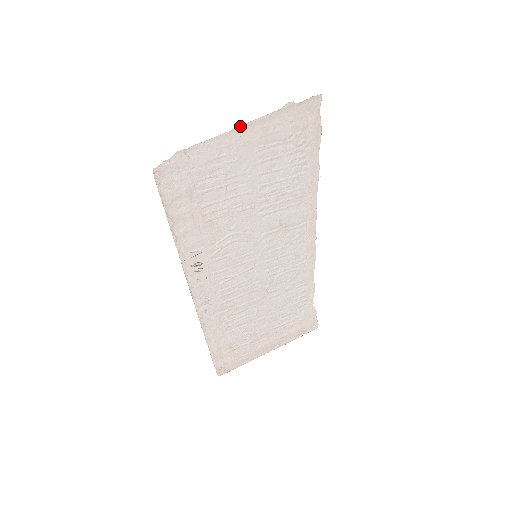
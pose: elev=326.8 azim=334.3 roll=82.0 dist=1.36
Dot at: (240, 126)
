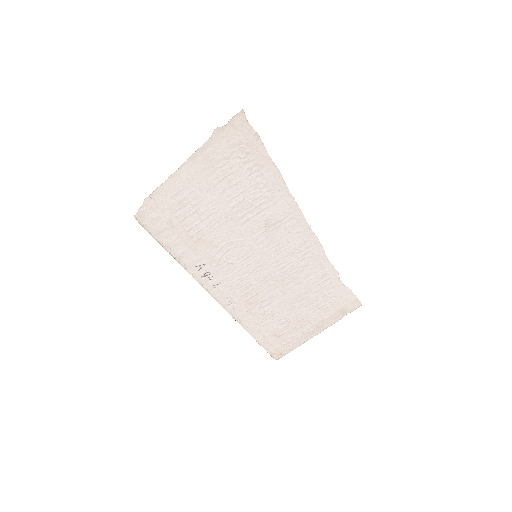
Dot at: (184, 163)
